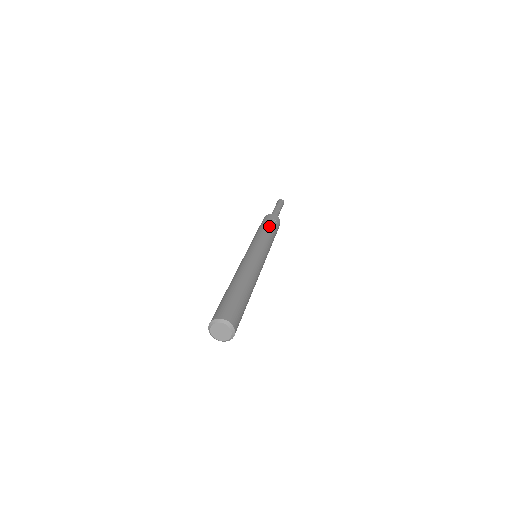
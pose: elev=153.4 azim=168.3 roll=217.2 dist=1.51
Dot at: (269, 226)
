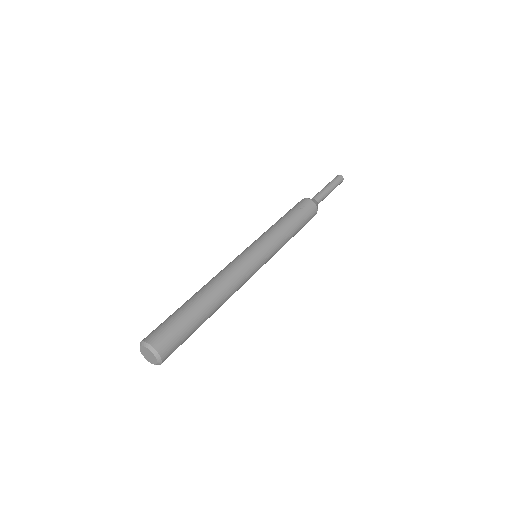
Dot at: (289, 216)
